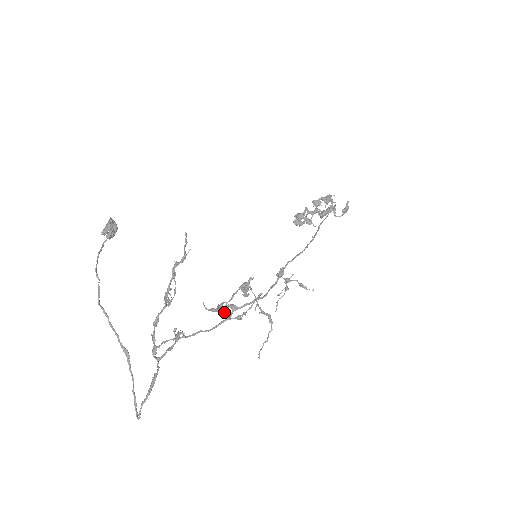
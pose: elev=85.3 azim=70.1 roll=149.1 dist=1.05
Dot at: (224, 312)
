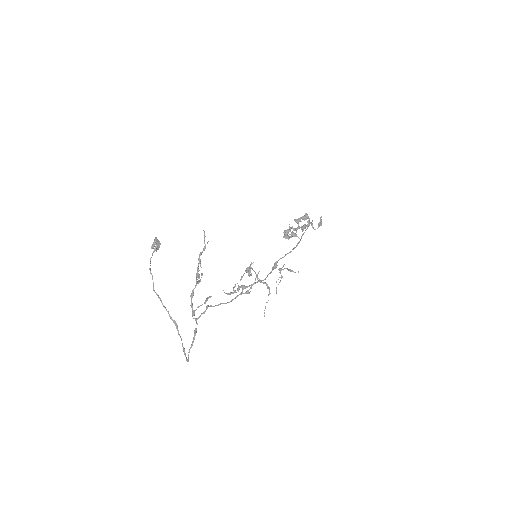
Dot at: occluded
